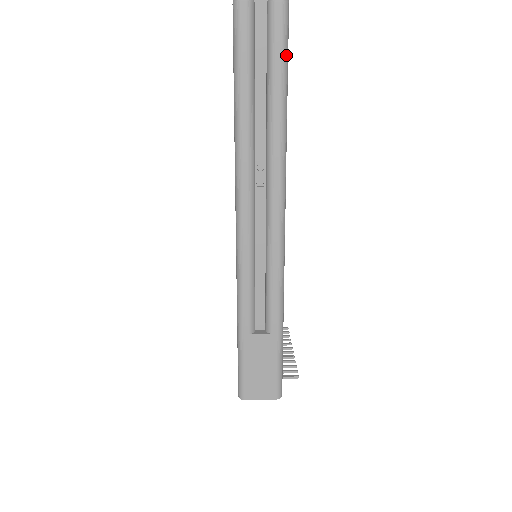
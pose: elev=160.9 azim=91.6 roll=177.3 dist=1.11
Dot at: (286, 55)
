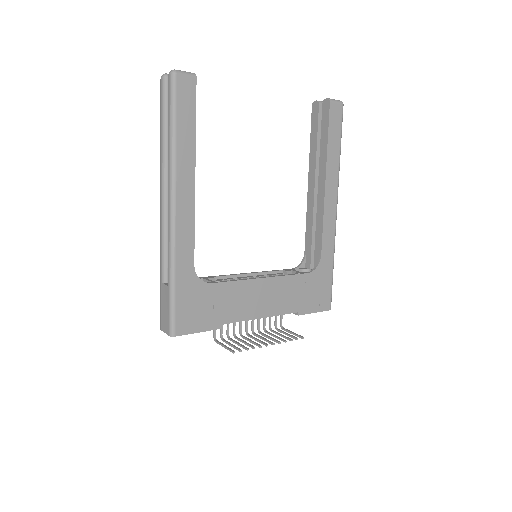
Dot at: (173, 104)
